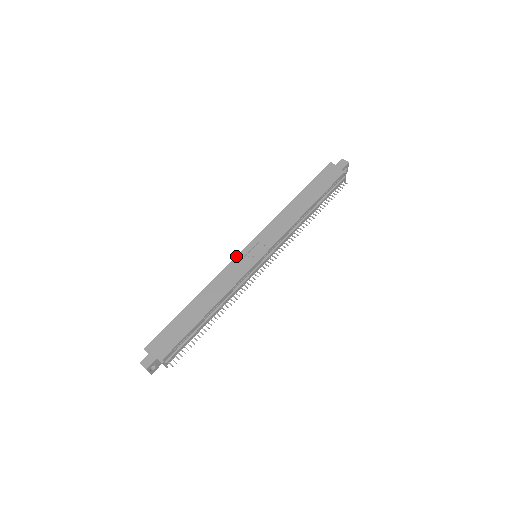
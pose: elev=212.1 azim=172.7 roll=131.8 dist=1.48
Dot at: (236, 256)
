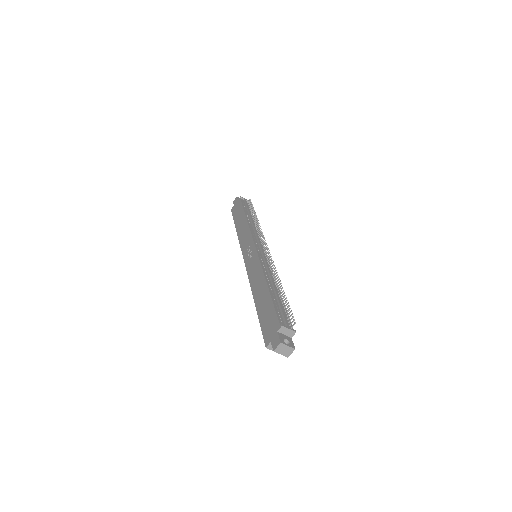
Dot at: occluded
